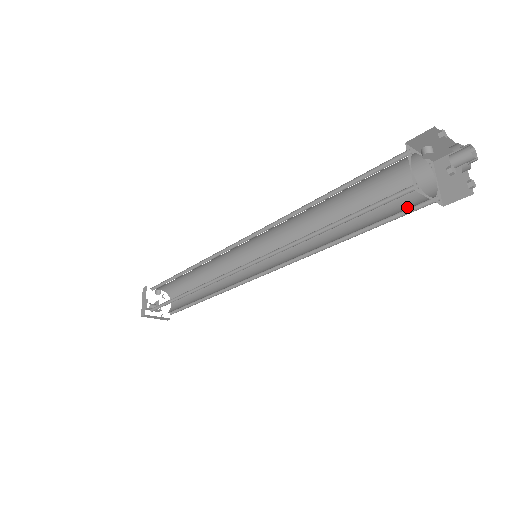
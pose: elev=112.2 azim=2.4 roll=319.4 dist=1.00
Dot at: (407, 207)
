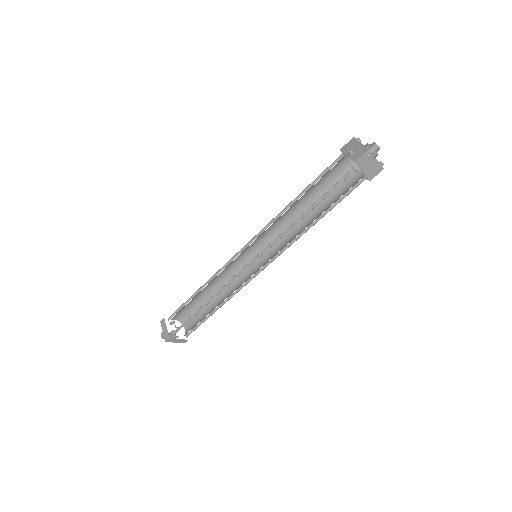
Dot at: occluded
